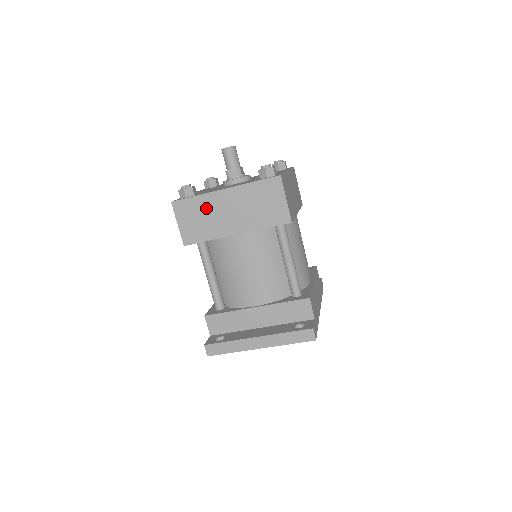
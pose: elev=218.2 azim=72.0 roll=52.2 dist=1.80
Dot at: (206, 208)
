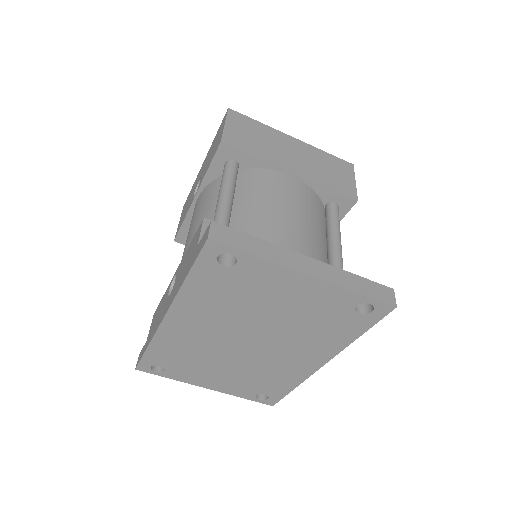
Dot at: (267, 135)
